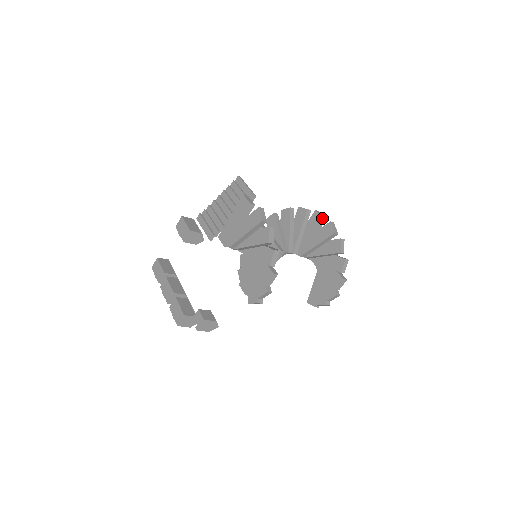
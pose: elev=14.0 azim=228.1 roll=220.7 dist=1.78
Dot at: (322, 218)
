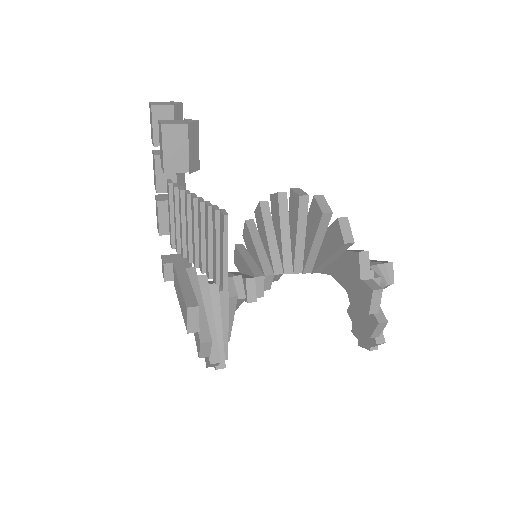
Dot at: (368, 313)
